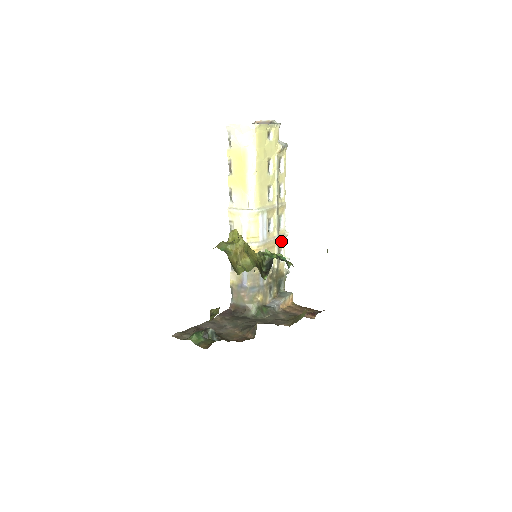
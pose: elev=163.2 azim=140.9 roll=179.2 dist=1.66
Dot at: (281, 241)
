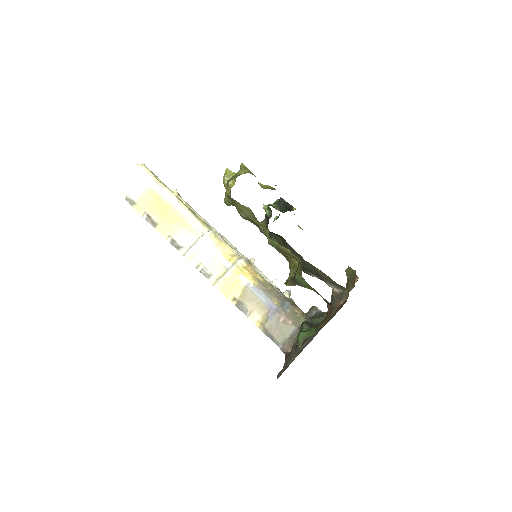
Dot at: occluded
